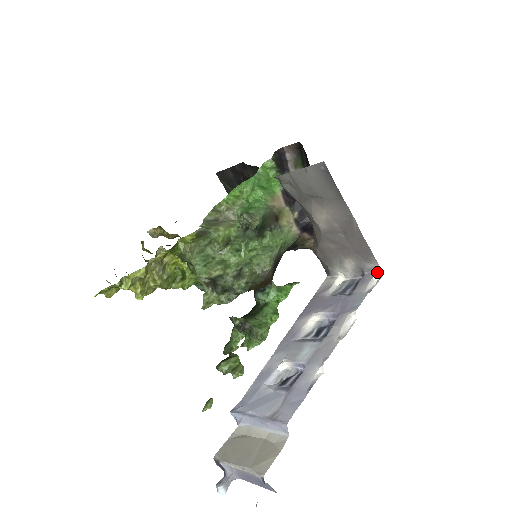
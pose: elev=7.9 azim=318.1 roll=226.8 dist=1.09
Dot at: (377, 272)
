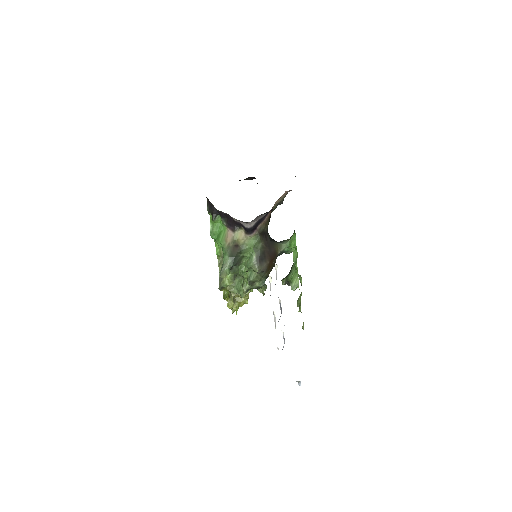
Dot at: occluded
